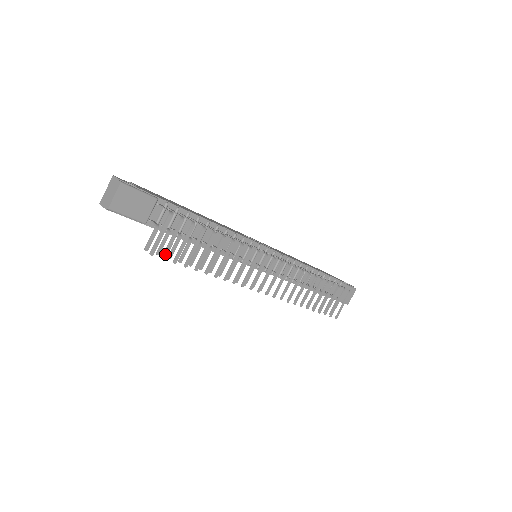
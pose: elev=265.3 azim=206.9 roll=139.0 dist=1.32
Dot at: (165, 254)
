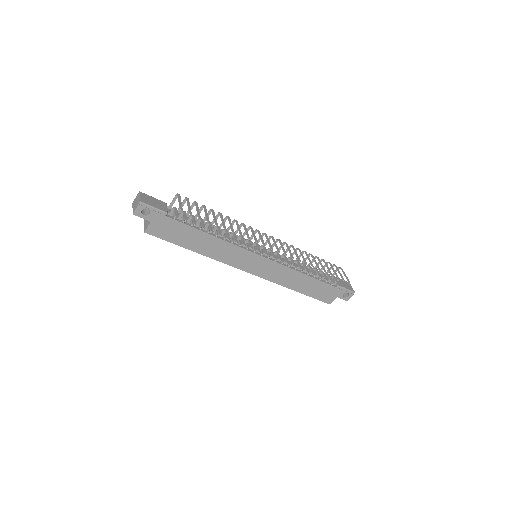
Dot at: (190, 212)
